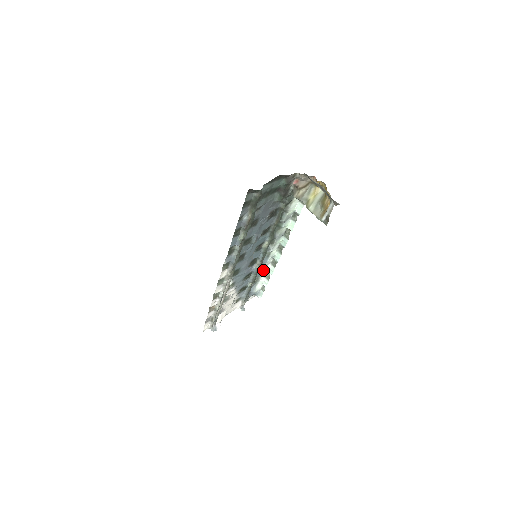
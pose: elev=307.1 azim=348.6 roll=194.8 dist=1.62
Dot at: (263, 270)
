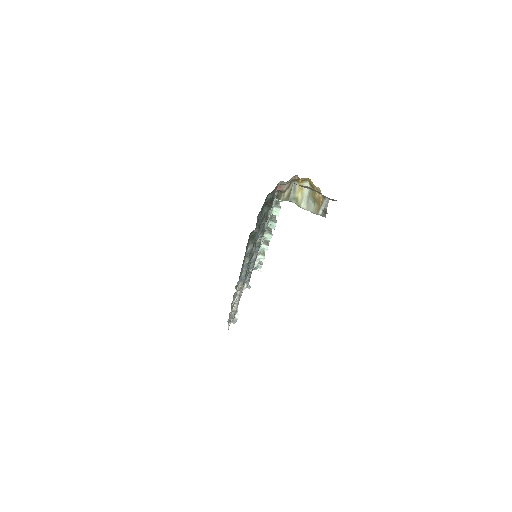
Dot at: occluded
